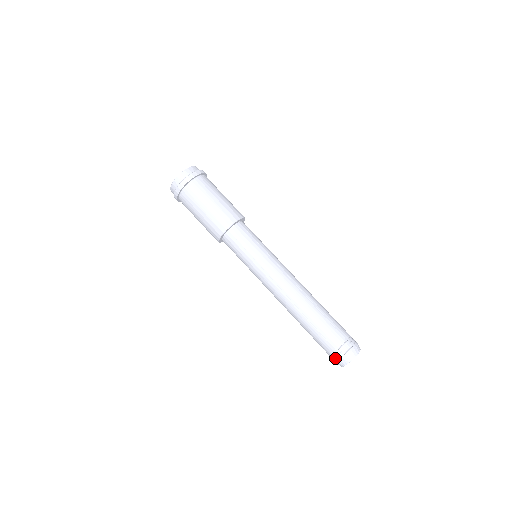
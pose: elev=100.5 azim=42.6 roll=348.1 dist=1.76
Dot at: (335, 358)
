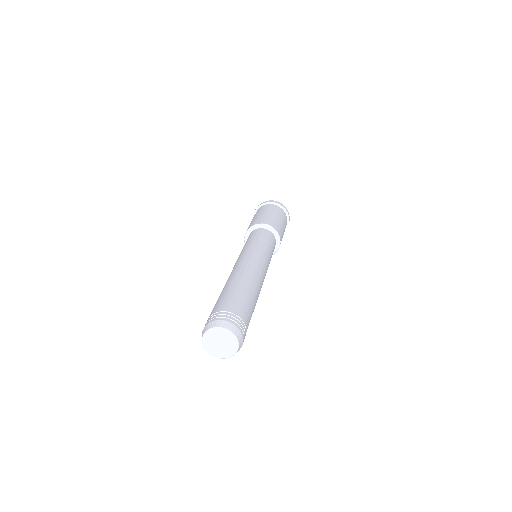
Dot at: occluded
